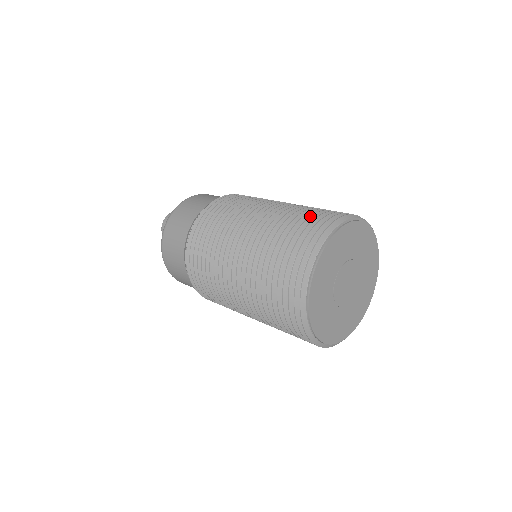
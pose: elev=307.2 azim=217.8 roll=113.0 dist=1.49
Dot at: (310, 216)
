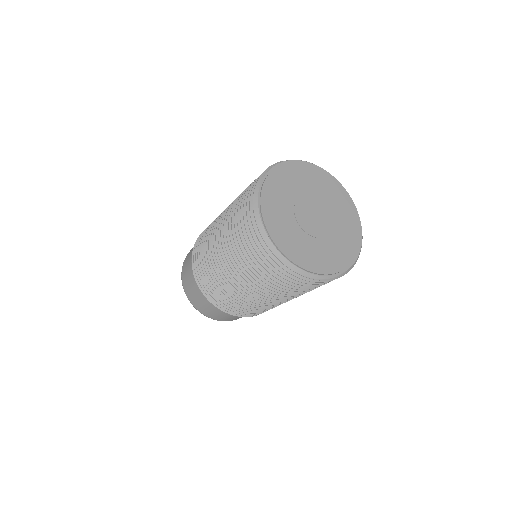
Dot at: occluded
